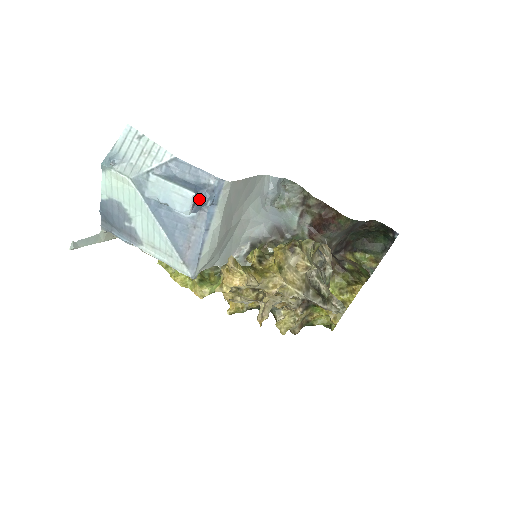
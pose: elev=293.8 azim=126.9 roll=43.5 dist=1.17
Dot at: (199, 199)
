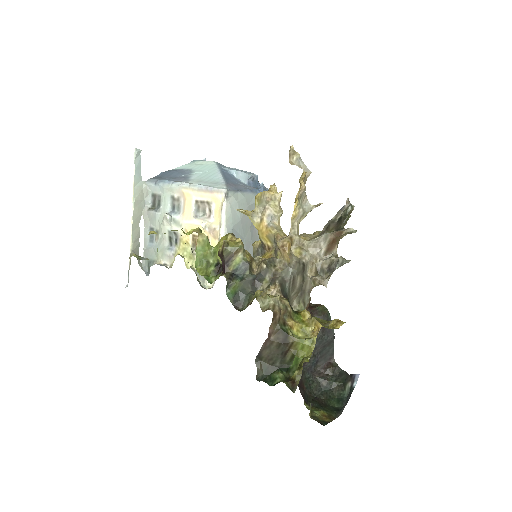
Dot at: (256, 182)
